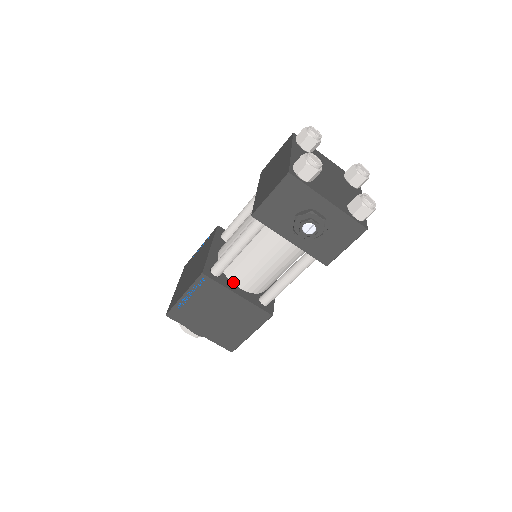
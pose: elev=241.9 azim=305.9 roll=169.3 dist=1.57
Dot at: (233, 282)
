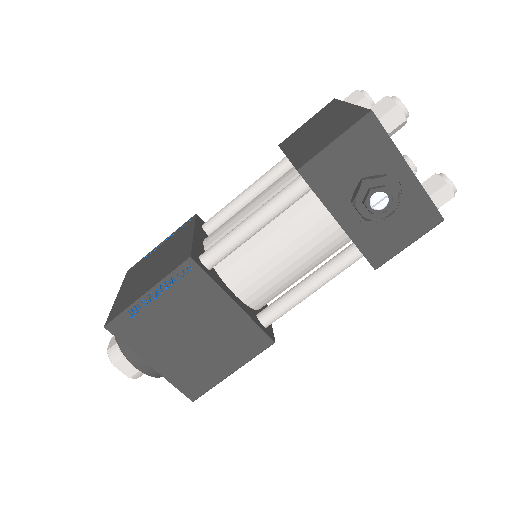
Dot at: (227, 283)
